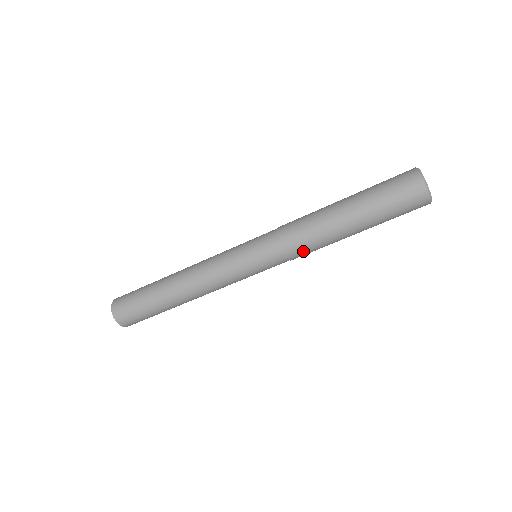
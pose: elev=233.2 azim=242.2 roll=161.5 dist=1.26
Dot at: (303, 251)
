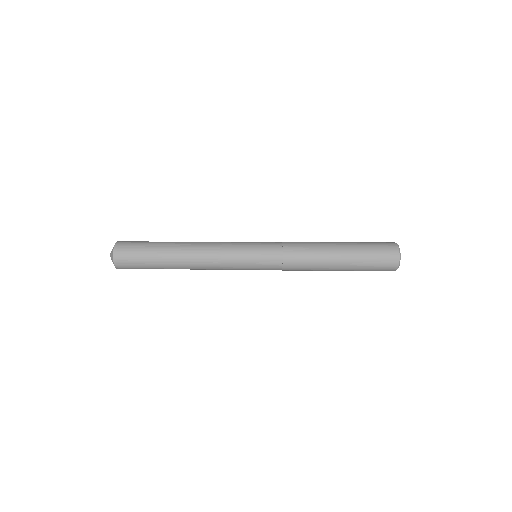
Dot at: (296, 269)
